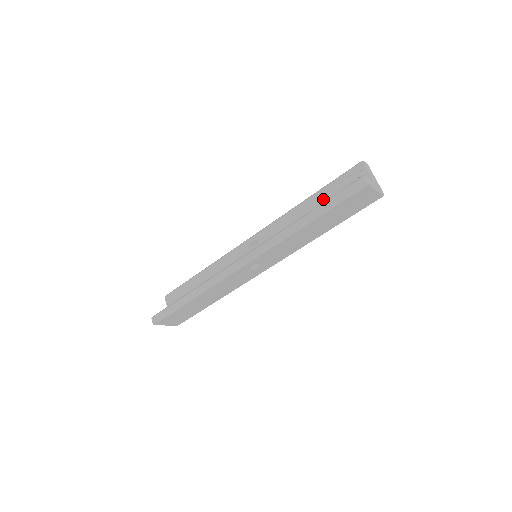
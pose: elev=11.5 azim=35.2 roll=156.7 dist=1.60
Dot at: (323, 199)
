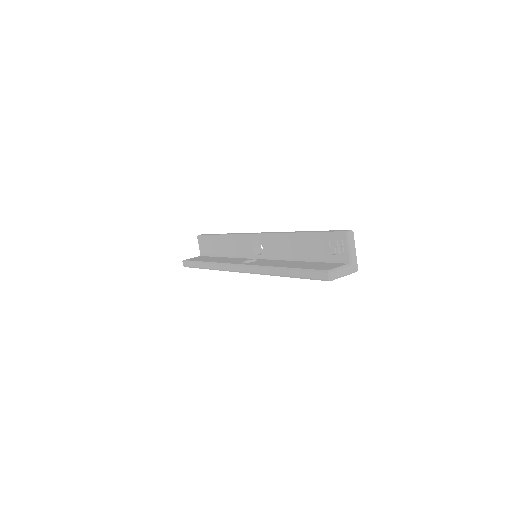
Dot at: (310, 244)
